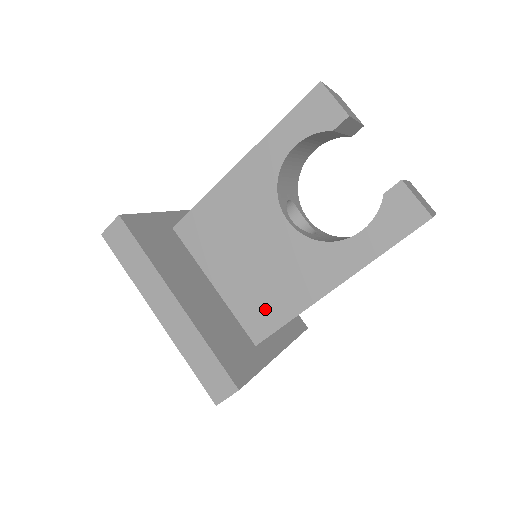
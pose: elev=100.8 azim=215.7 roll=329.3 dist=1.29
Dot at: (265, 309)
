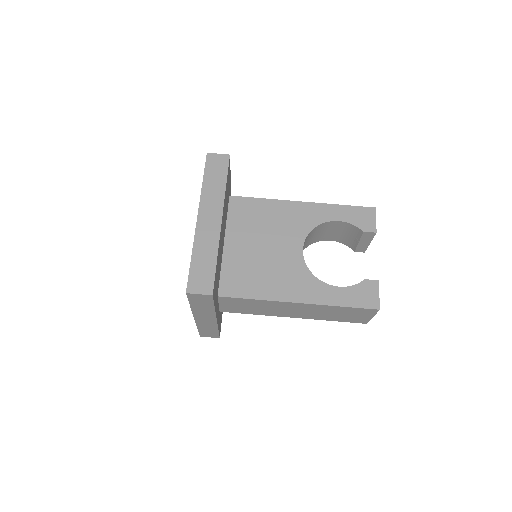
Dot at: (245, 281)
